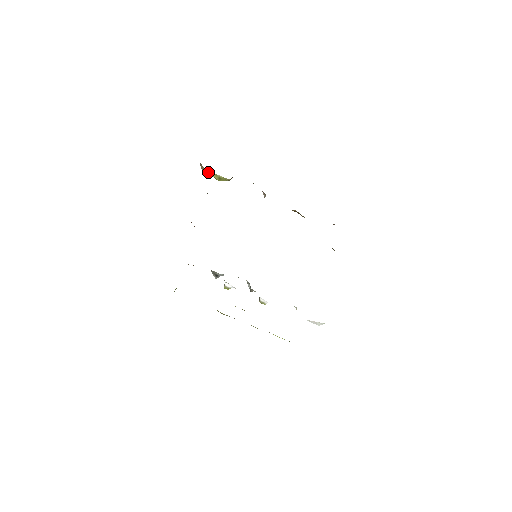
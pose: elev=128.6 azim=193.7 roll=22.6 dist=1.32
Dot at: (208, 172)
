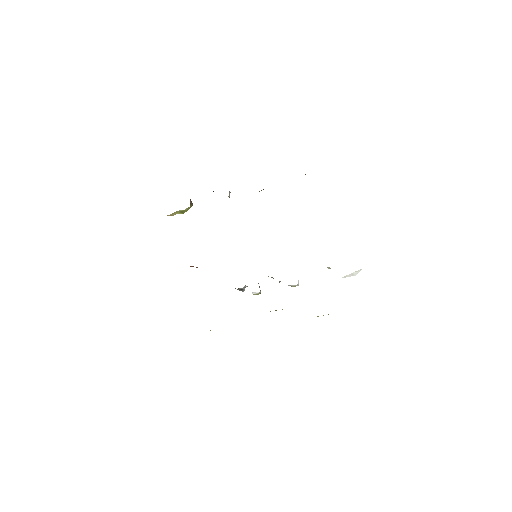
Dot at: (169, 215)
